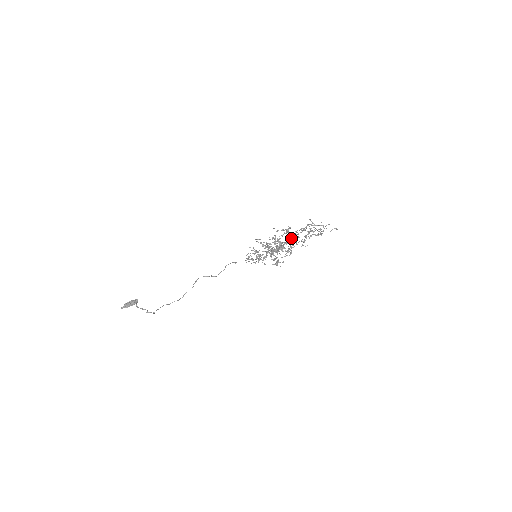
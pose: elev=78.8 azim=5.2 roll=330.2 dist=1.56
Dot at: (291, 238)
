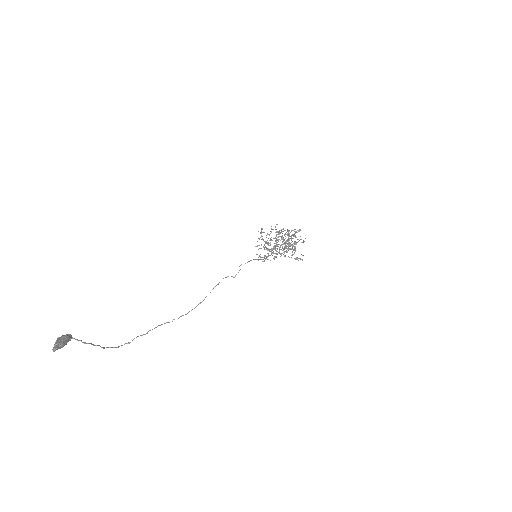
Dot at: (293, 236)
